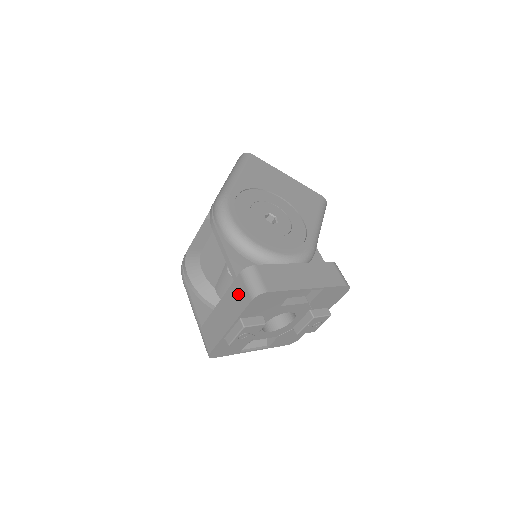
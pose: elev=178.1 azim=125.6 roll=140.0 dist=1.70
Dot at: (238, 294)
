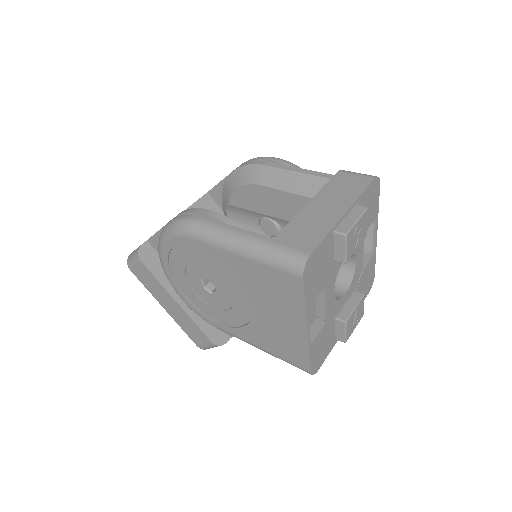
Dot at: (346, 183)
